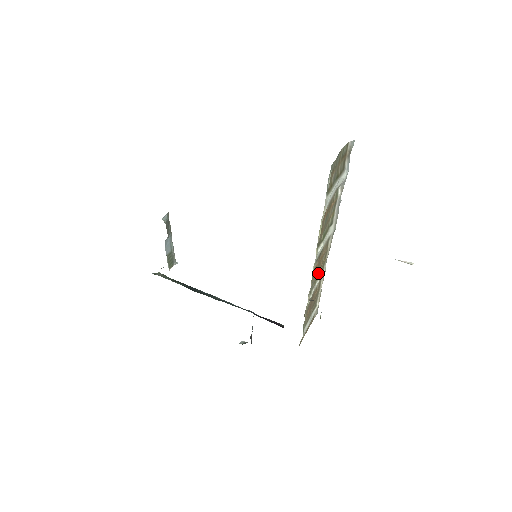
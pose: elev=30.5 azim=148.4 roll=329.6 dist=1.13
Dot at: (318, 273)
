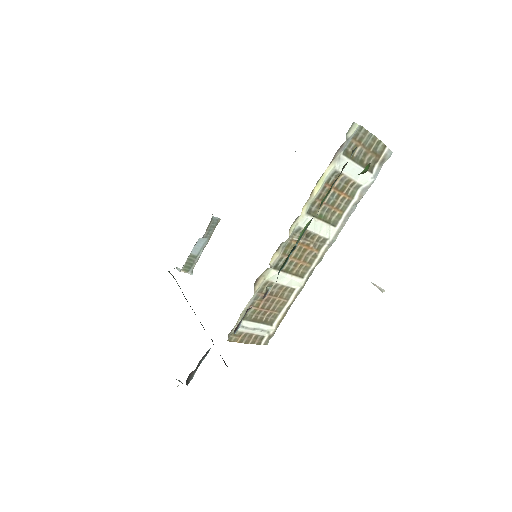
Dot at: (294, 265)
